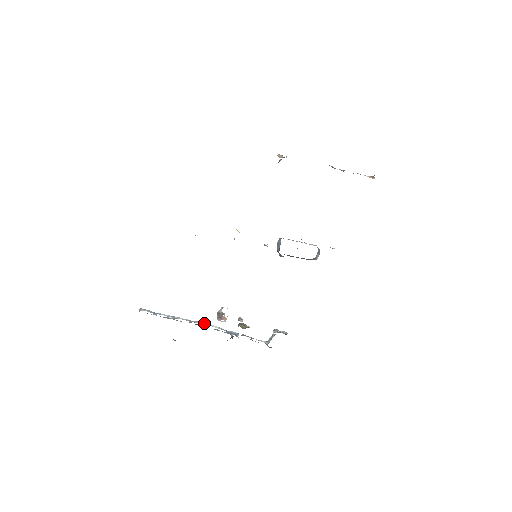
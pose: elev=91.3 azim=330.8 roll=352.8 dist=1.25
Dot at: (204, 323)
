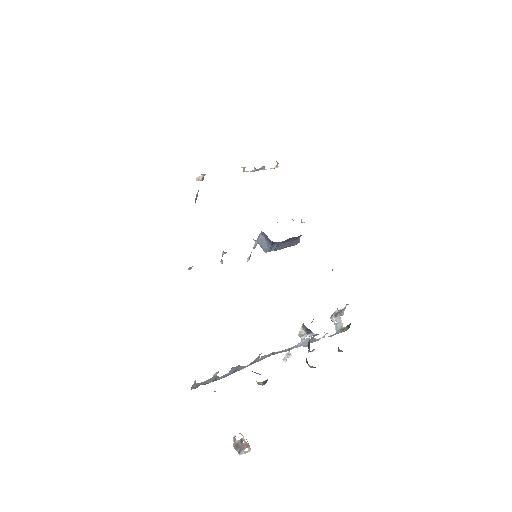
Dot at: (270, 353)
